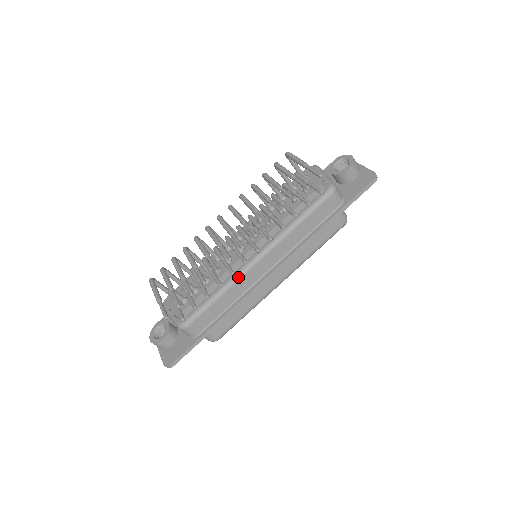
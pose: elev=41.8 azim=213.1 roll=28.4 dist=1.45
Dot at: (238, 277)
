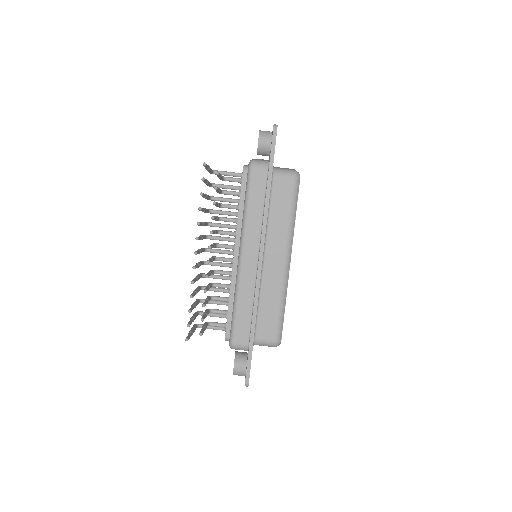
Dot at: (238, 279)
